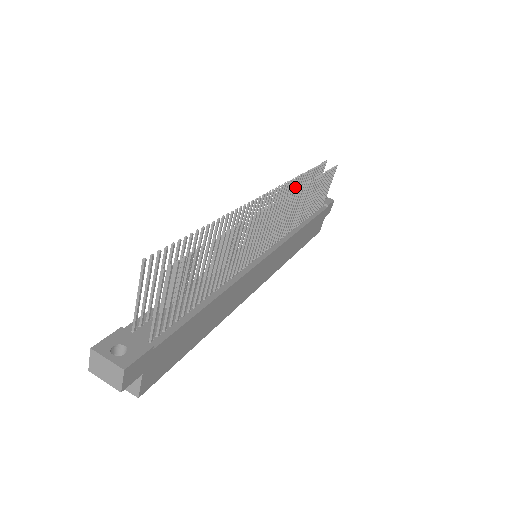
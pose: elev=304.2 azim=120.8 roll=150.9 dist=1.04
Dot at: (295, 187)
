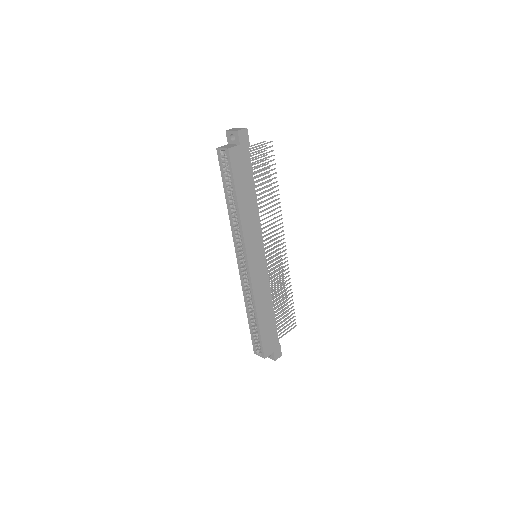
Dot at: (280, 283)
